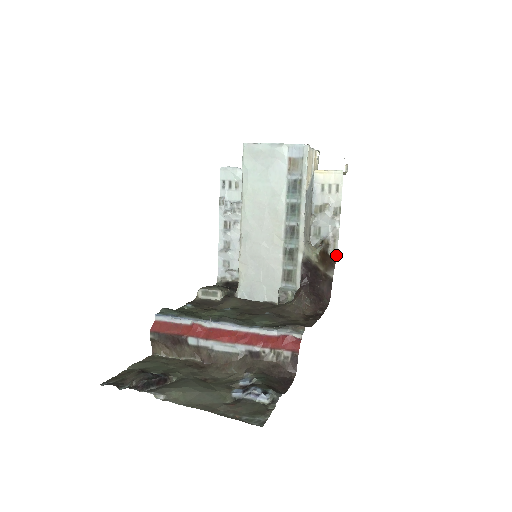
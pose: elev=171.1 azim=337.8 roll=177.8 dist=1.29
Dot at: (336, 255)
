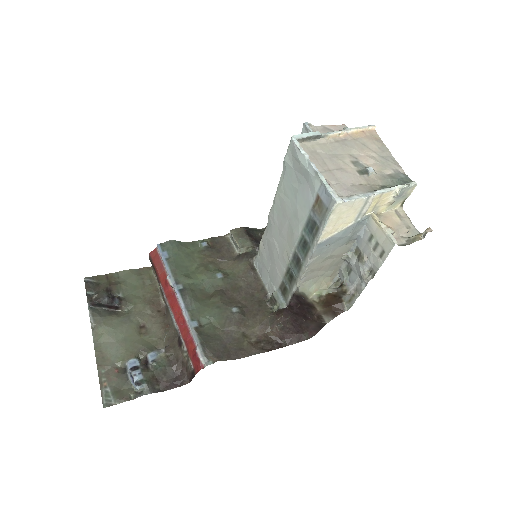
Dot at: (349, 306)
